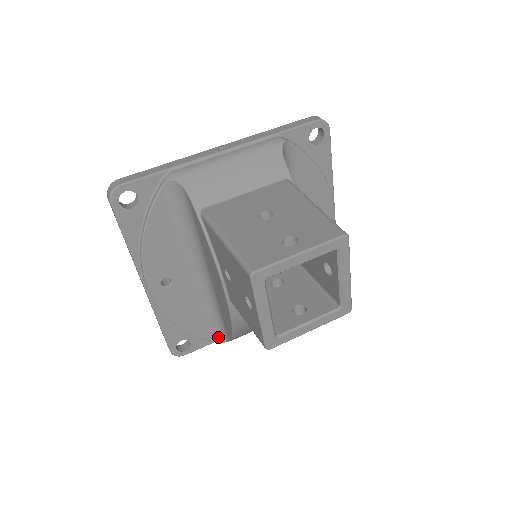
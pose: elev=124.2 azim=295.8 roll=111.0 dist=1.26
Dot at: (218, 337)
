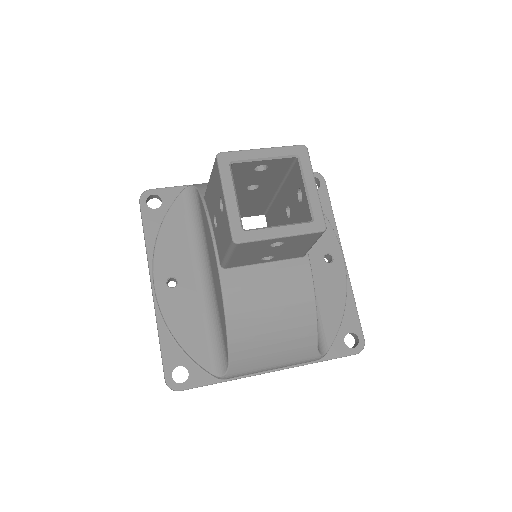
Dot at: (219, 367)
